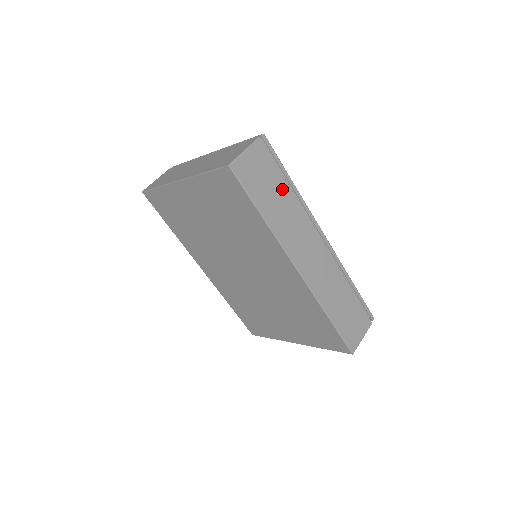
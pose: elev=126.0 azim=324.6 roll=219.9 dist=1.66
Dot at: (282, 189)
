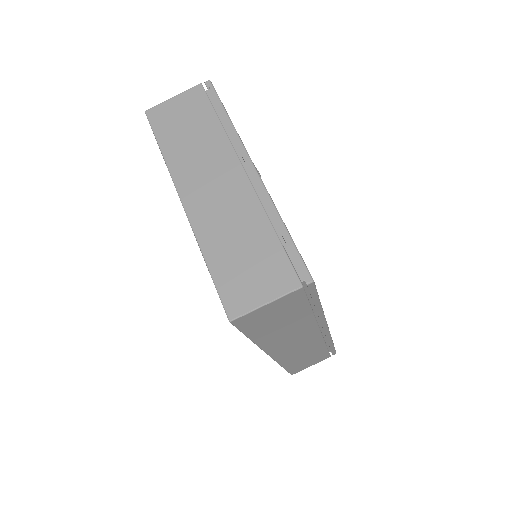
Dot at: (299, 316)
